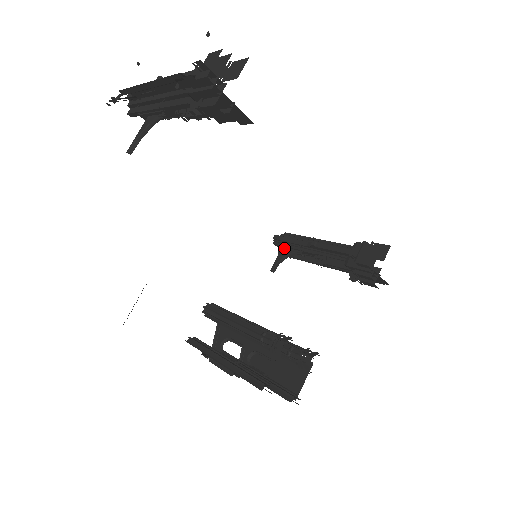
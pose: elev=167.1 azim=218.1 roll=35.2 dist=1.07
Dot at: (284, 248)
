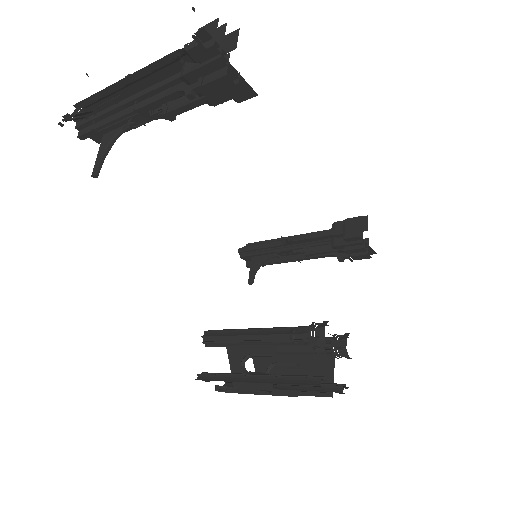
Dot at: (254, 257)
